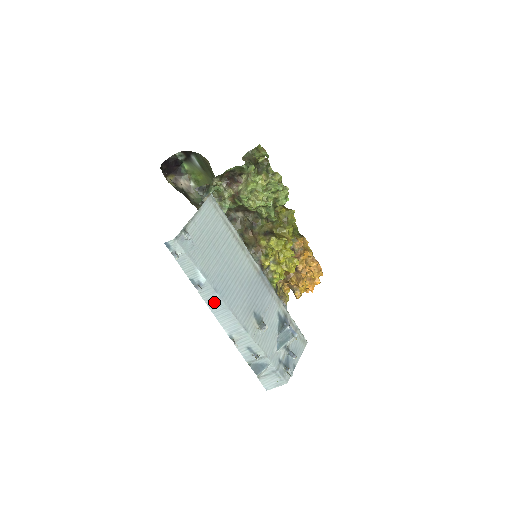
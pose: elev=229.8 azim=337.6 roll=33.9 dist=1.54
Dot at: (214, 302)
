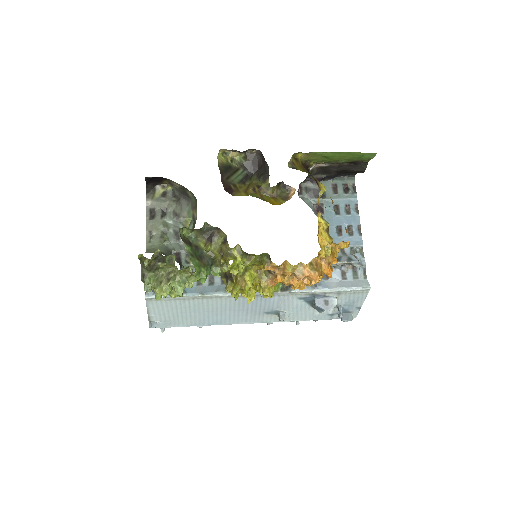
Dot at: occluded
